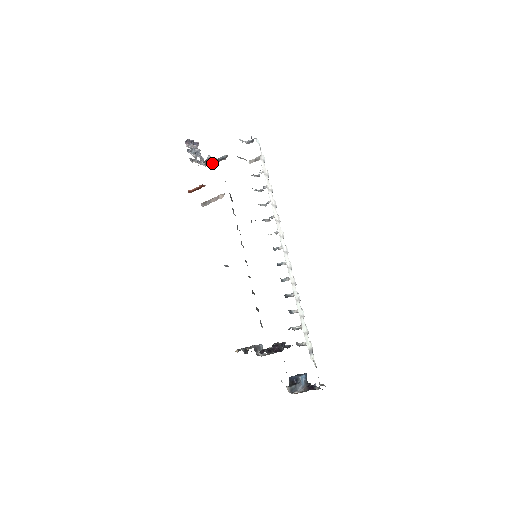
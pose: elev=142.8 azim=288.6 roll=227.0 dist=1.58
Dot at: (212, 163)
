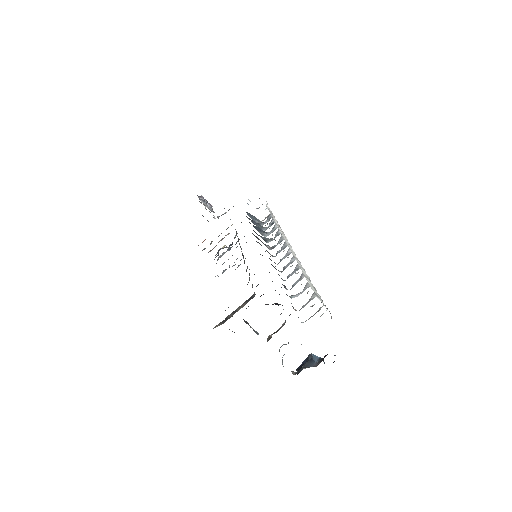
Dot at: occluded
